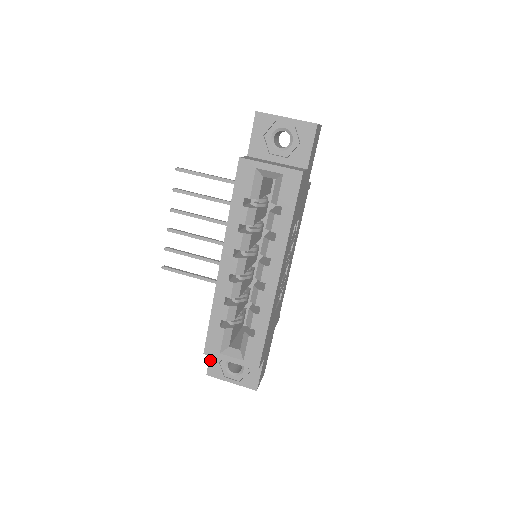
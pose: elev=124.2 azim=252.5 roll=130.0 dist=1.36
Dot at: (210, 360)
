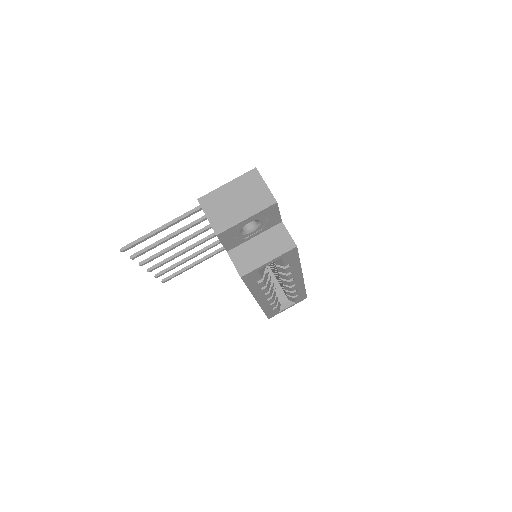
Dot at: occluded
